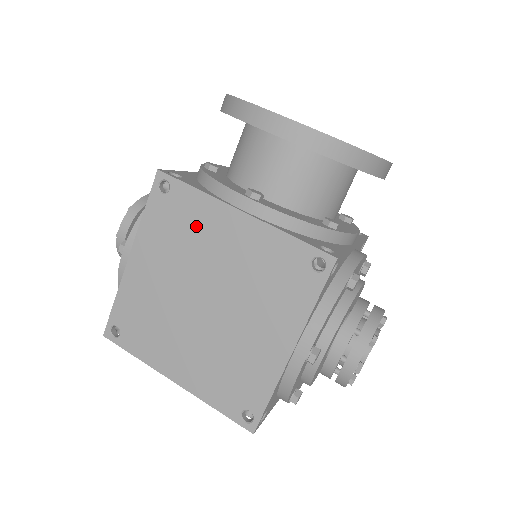
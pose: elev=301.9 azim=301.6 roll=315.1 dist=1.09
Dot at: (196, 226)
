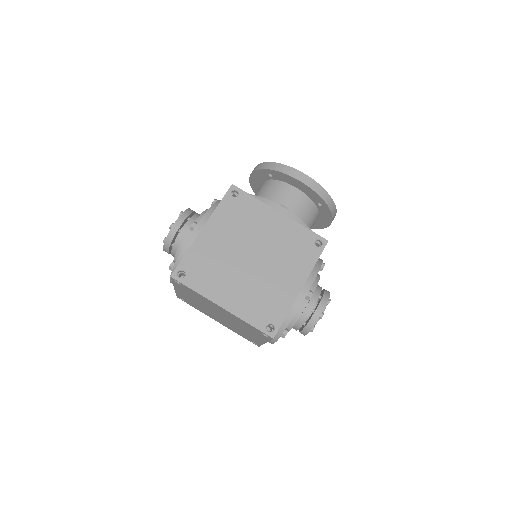
Dot at: (252, 216)
